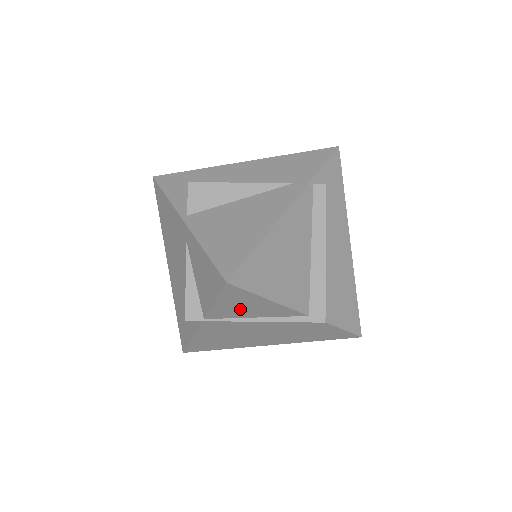
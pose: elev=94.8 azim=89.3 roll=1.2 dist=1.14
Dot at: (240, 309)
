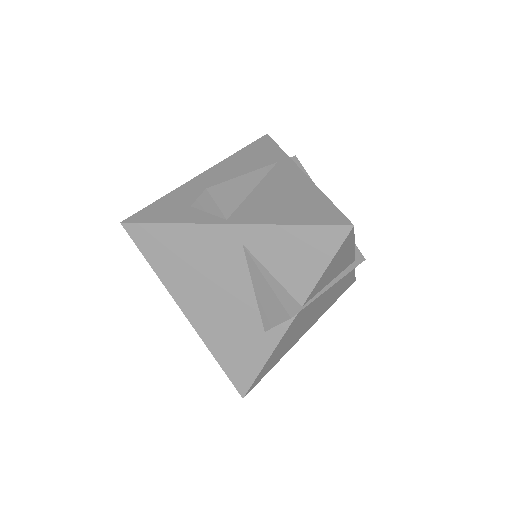
Dot at: (331, 272)
